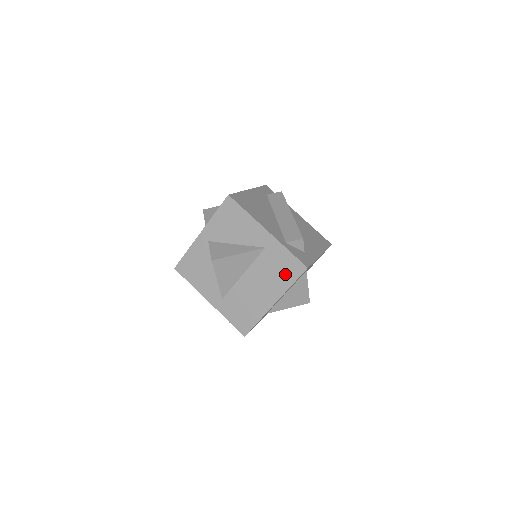
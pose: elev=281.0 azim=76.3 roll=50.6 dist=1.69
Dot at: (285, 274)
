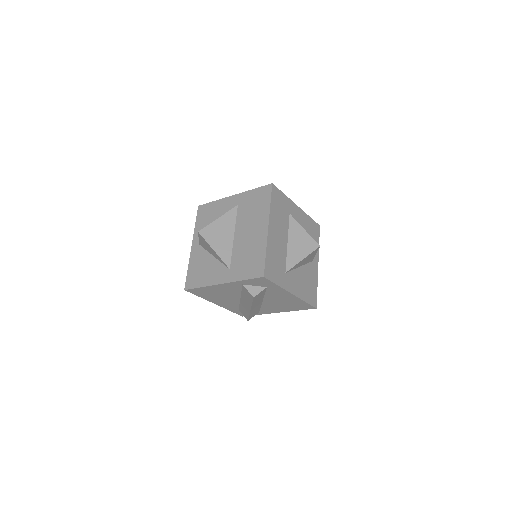
Dot at: (261, 203)
